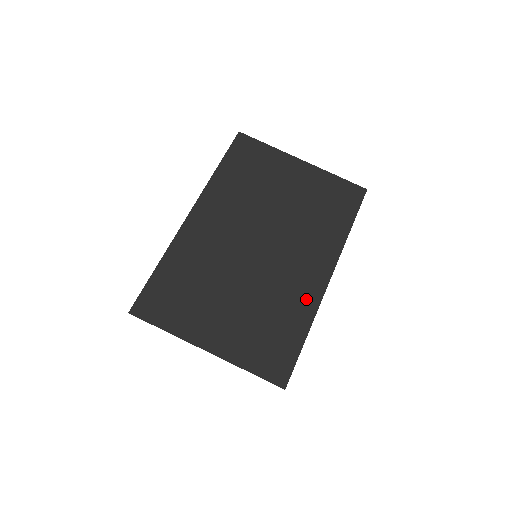
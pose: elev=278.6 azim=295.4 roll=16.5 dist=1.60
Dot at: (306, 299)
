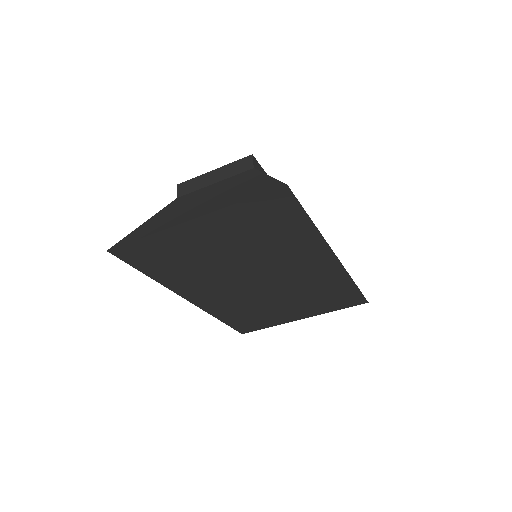
Dot at: (332, 276)
